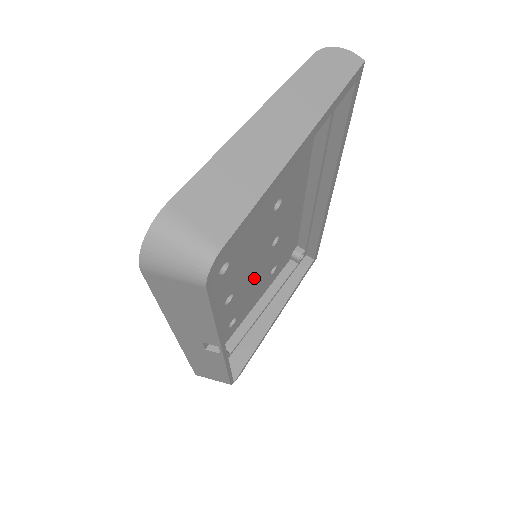
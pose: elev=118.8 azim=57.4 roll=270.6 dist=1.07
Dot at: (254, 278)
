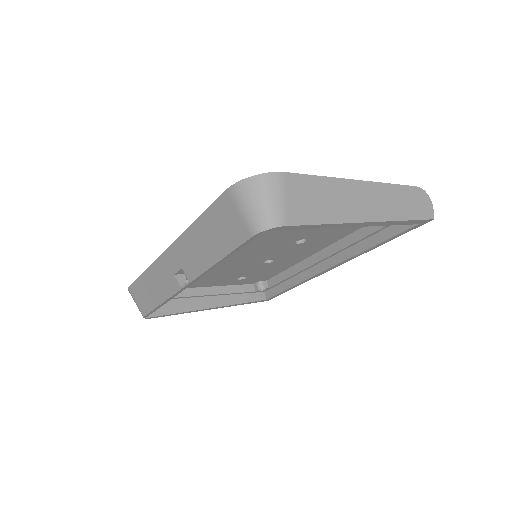
Dot at: (232, 269)
